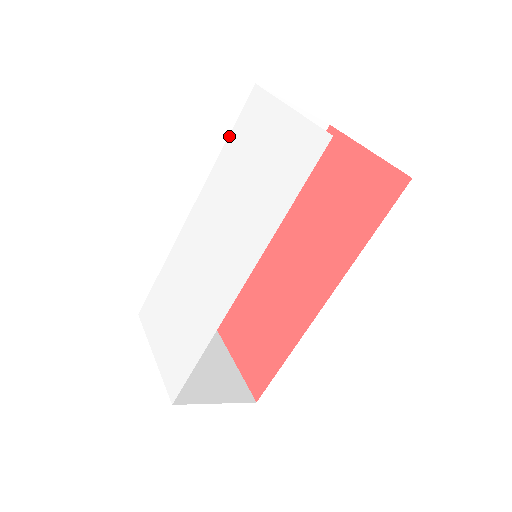
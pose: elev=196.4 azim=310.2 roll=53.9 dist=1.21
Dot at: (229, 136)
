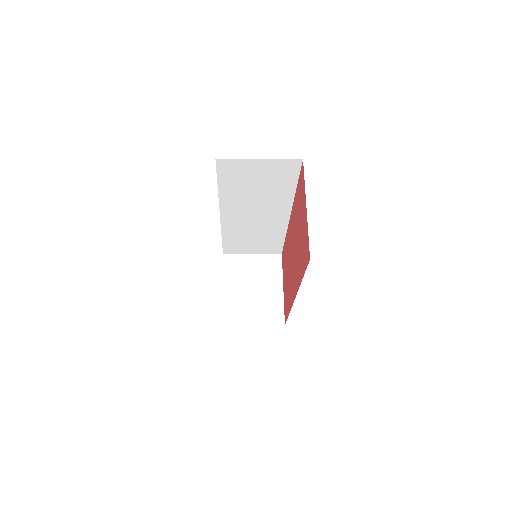
Dot at: (217, 184)
